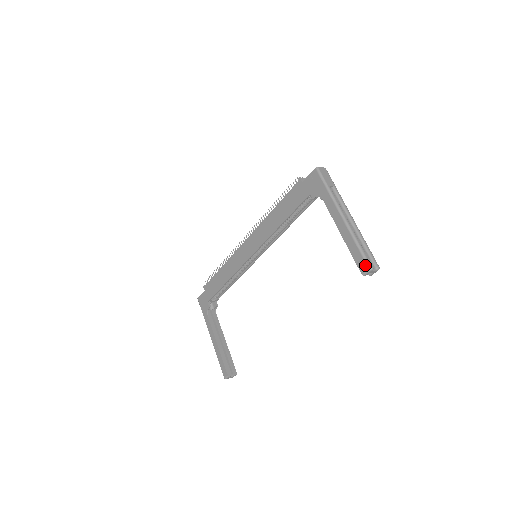
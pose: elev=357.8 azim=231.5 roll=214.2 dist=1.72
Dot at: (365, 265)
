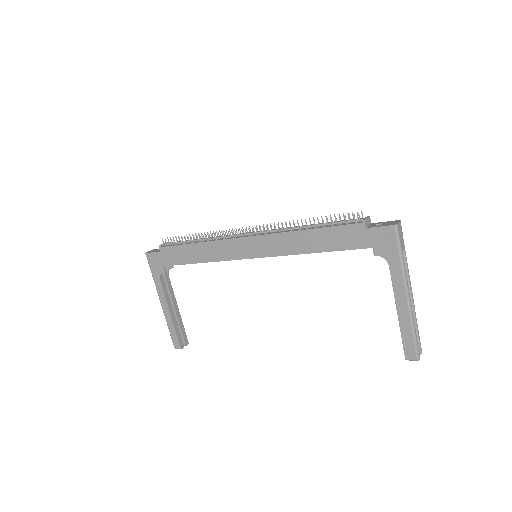
Dot at: (414, 355)
